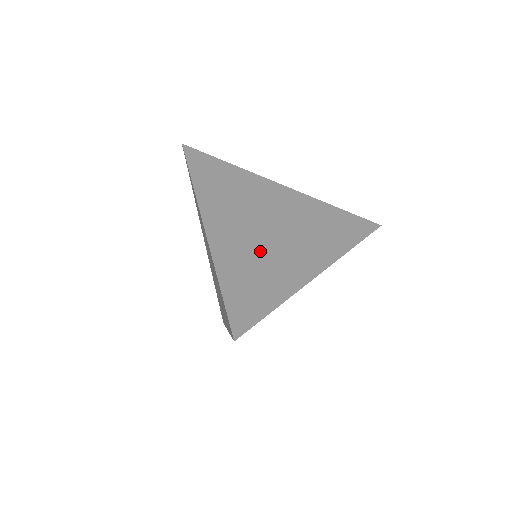
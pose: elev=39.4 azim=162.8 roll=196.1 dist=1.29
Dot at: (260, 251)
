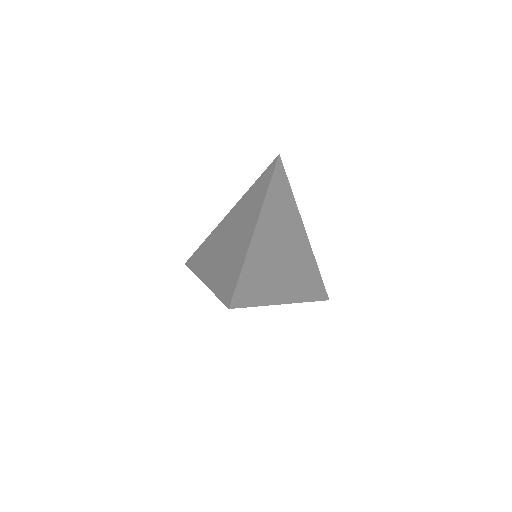
Dot at: (271, 264)
